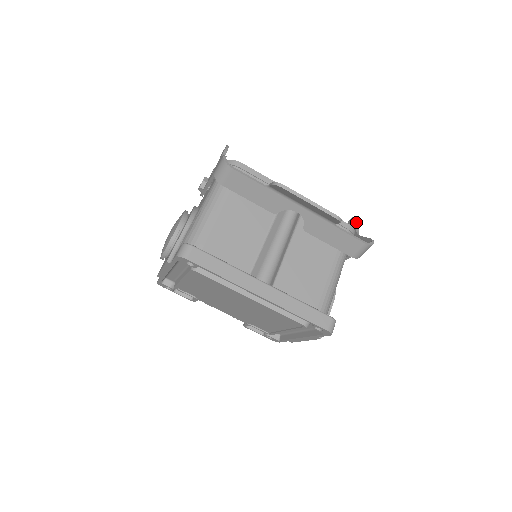
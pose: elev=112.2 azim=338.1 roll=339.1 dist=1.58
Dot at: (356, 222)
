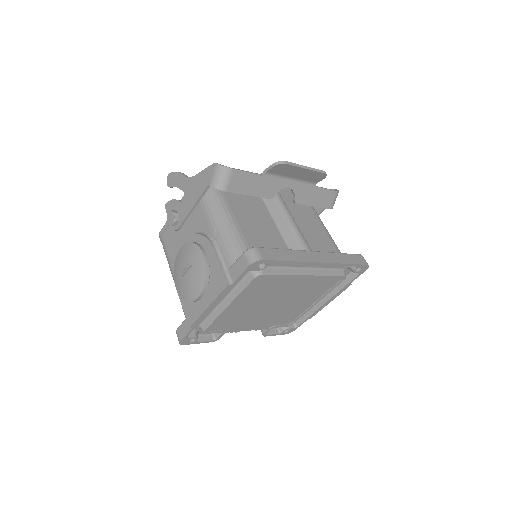
Dot at: occluded
